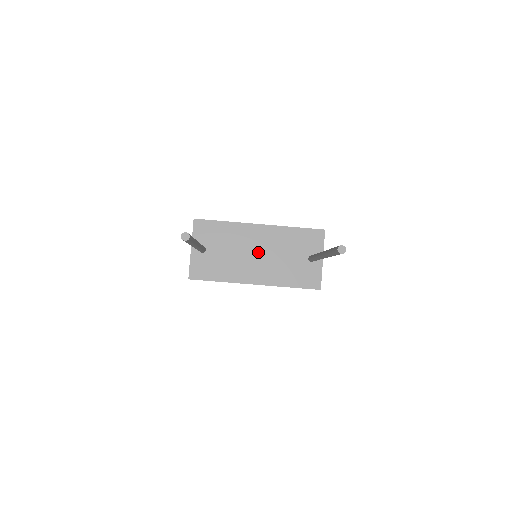
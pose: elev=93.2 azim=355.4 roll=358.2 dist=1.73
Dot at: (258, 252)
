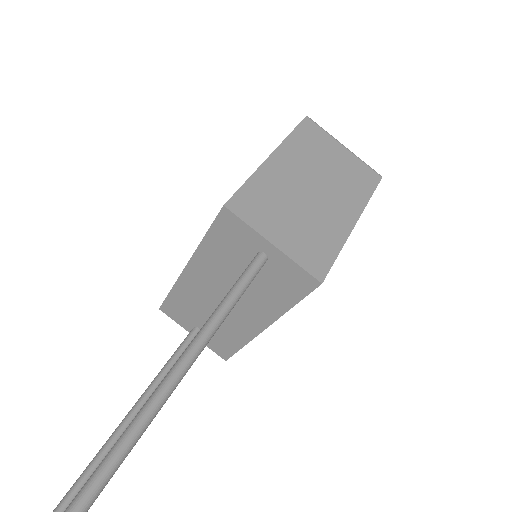
Dot at: (222, 296)
